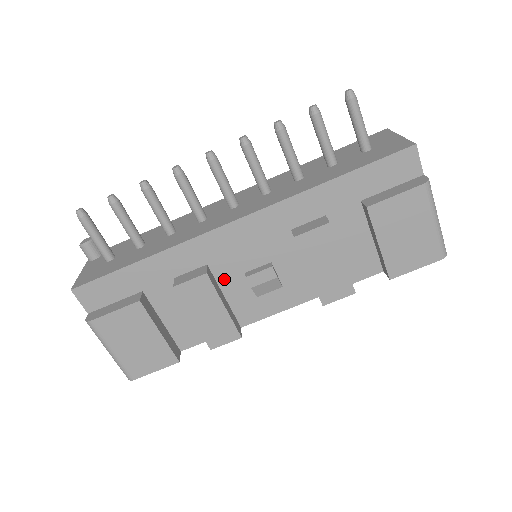
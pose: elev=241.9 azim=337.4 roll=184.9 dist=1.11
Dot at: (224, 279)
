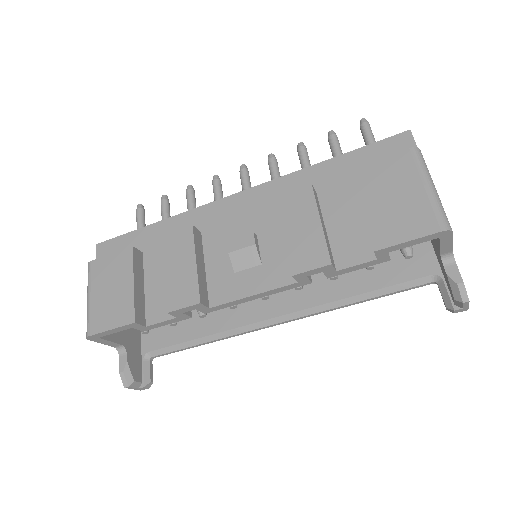
Dot at: (210, 249)
